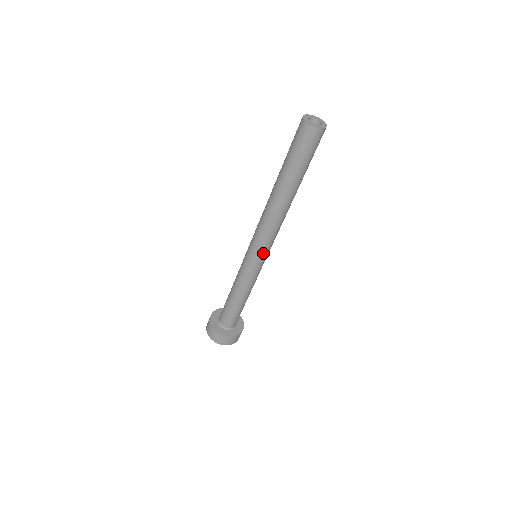
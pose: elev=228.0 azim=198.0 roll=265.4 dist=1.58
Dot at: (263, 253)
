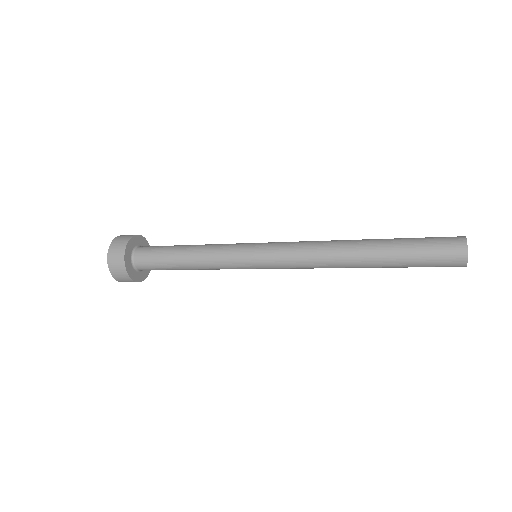
Dot at: occluded
